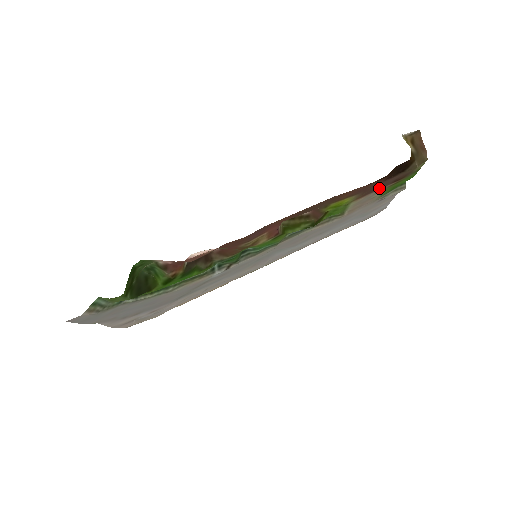
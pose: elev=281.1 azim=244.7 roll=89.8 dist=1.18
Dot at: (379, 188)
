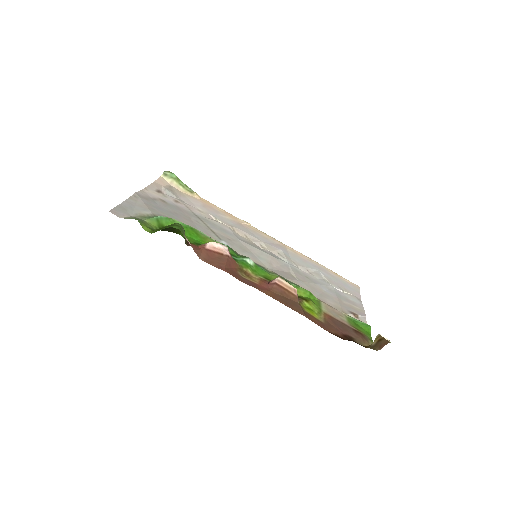
Dot at: (344, 324)
